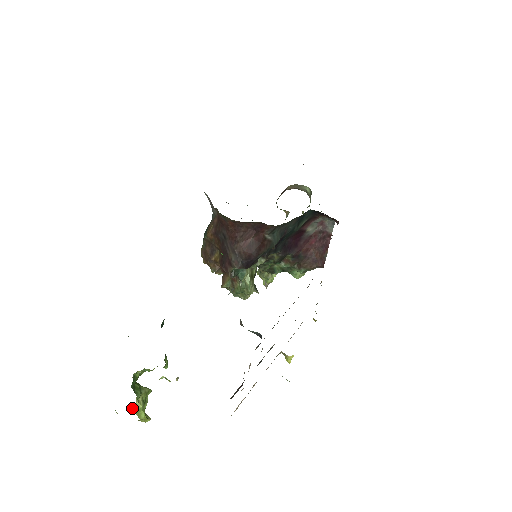
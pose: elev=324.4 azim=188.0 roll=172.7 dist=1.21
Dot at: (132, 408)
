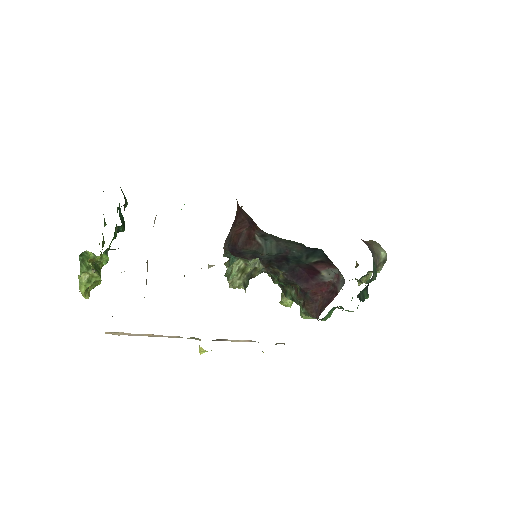
Dot at: (79, 277)
